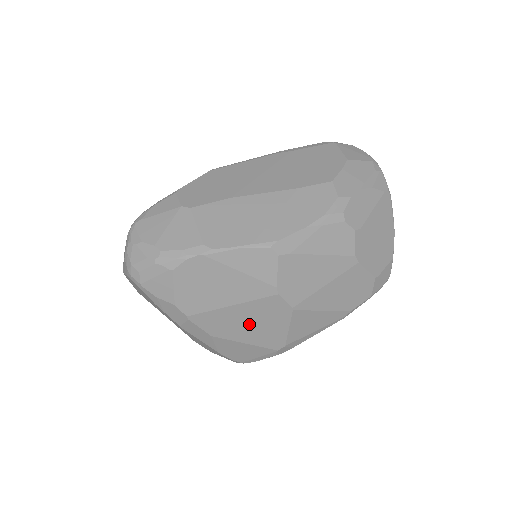
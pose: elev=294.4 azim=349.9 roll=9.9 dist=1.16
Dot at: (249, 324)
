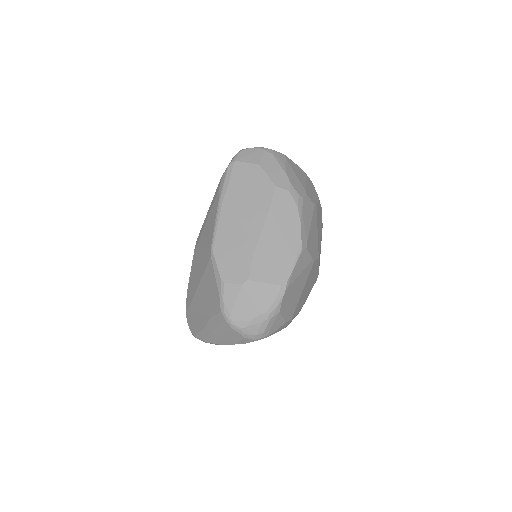
Dot at: (308, 287)
